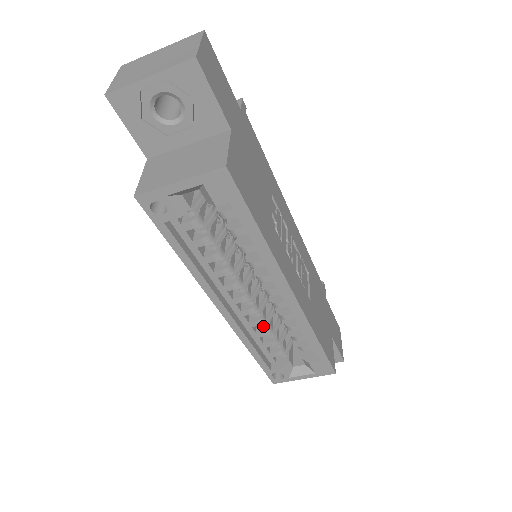
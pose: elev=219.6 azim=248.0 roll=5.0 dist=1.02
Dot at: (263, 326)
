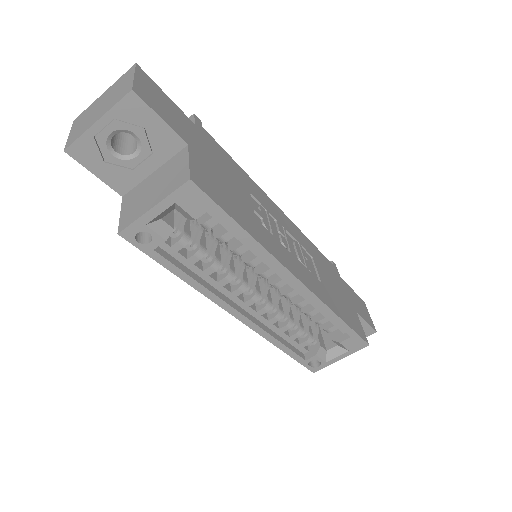
Dot at: (283, 320)
